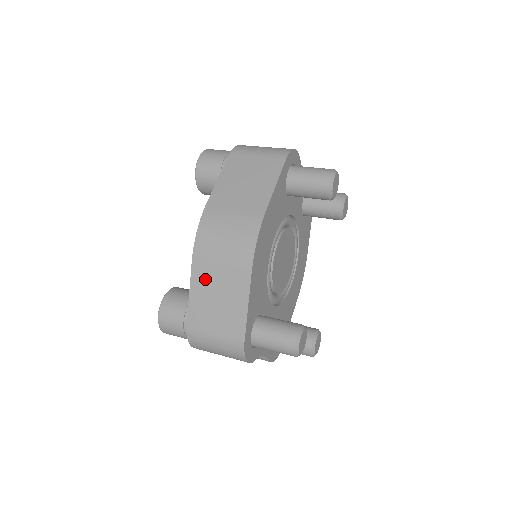
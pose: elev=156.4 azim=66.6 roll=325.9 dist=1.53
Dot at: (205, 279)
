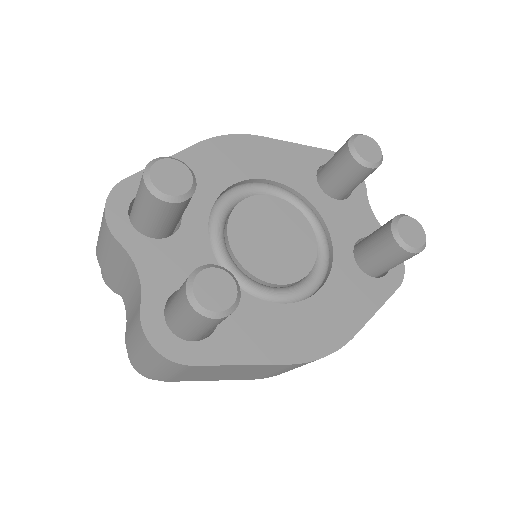
Dot at: occluded
